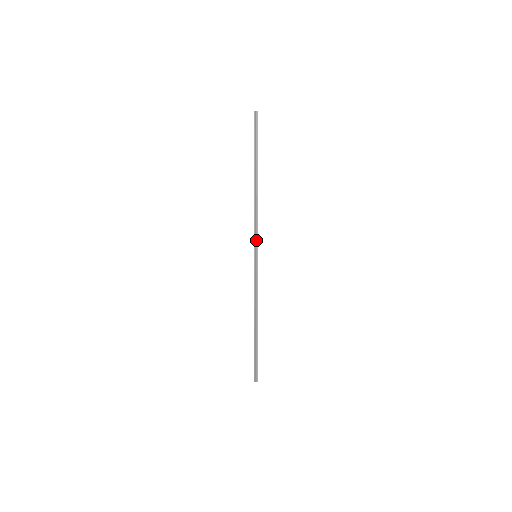
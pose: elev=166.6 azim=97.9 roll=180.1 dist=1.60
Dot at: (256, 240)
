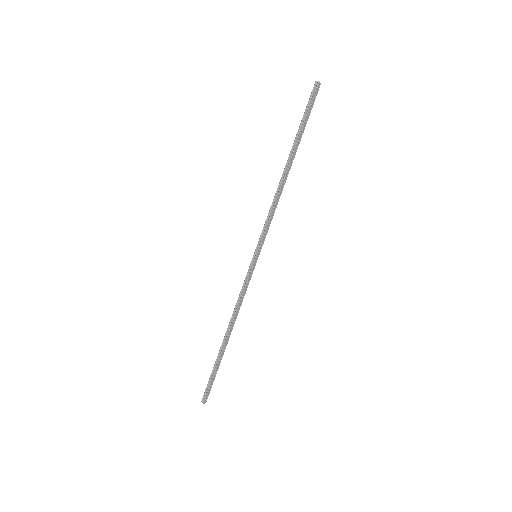
Dot at: (262, 237)
